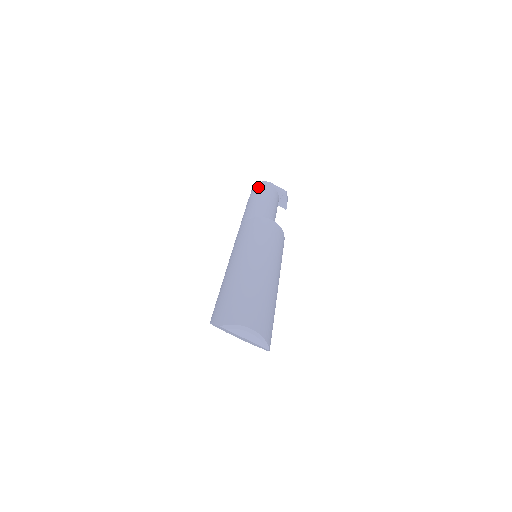
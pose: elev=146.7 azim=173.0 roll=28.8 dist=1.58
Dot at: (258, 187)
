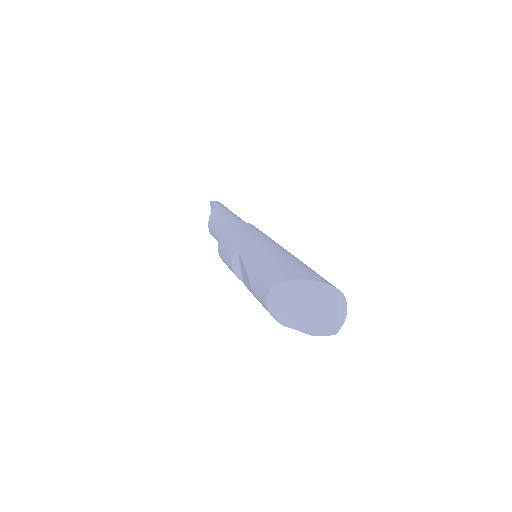
Dot at: (223, 205)
